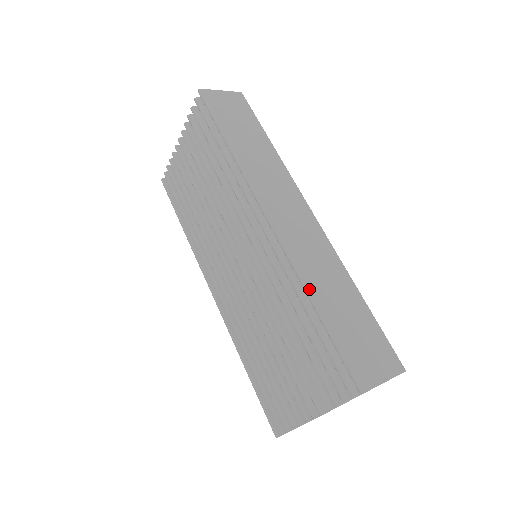
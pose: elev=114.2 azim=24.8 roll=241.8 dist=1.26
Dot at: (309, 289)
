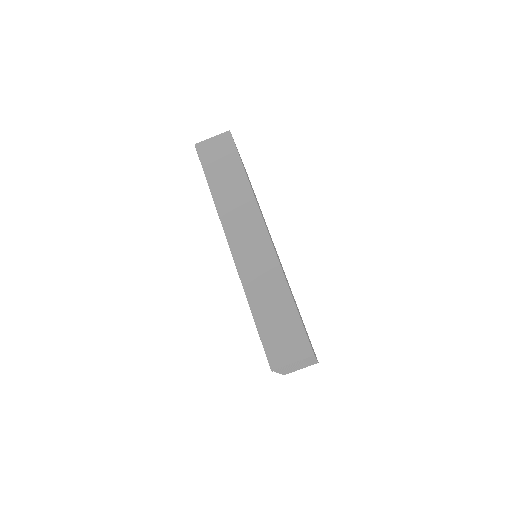
Dot at: (249, 300)
